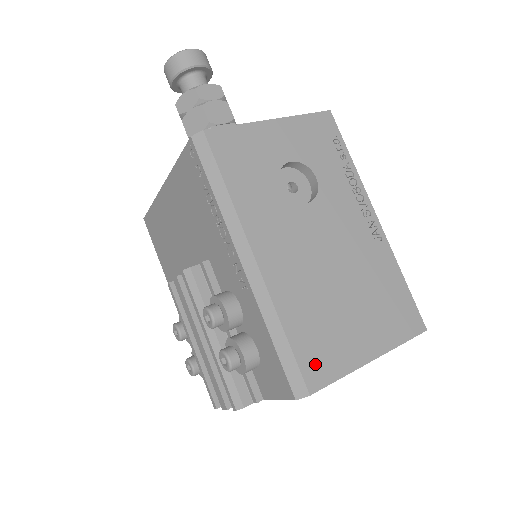
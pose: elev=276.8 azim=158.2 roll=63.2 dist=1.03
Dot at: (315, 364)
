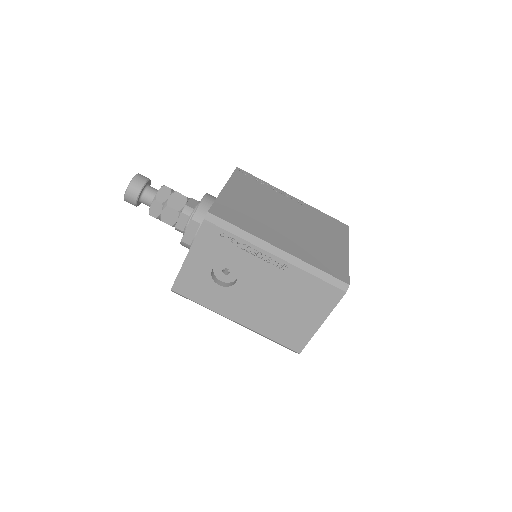
Dot at: (293, 343)
